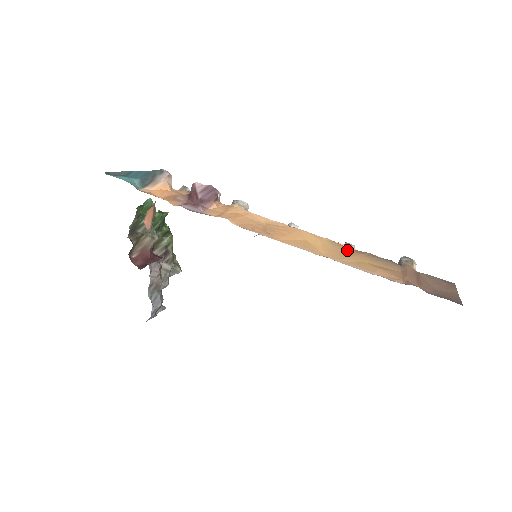
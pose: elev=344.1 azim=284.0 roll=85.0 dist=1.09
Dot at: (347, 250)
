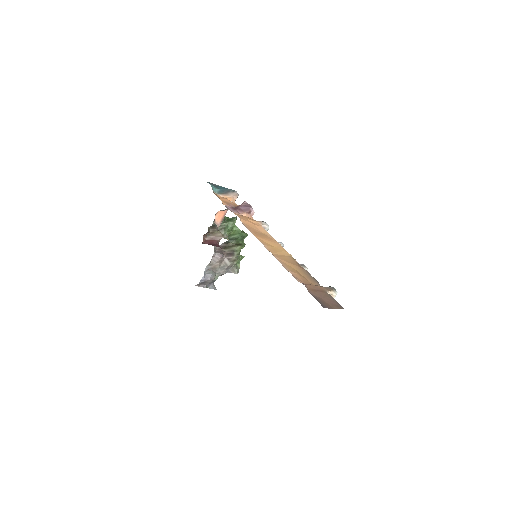
Dot at: (293, 262)
